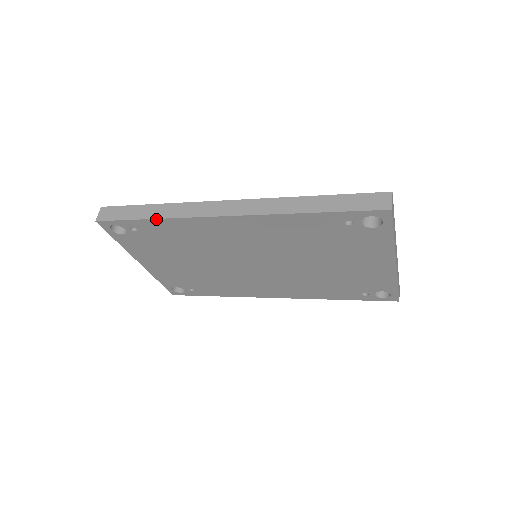
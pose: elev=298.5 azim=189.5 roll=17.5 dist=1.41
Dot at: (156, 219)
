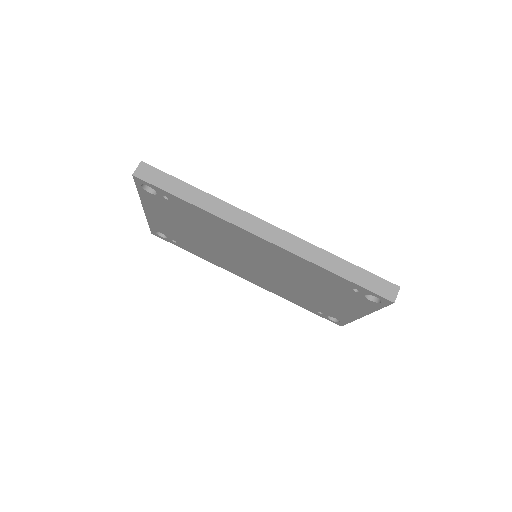
Dot at: (196, 206)
